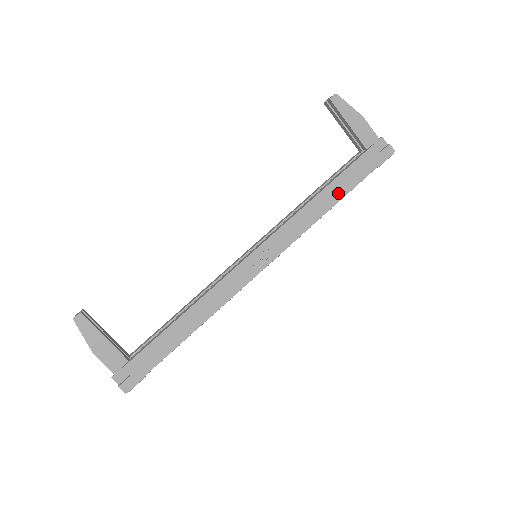
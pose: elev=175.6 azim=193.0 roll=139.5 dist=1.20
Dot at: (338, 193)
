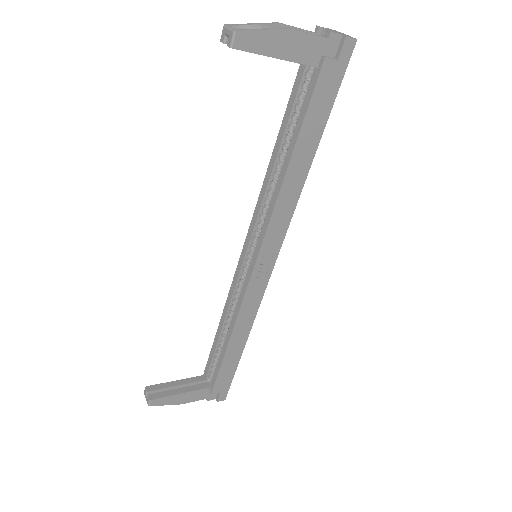
Dot at: (309, 149)
